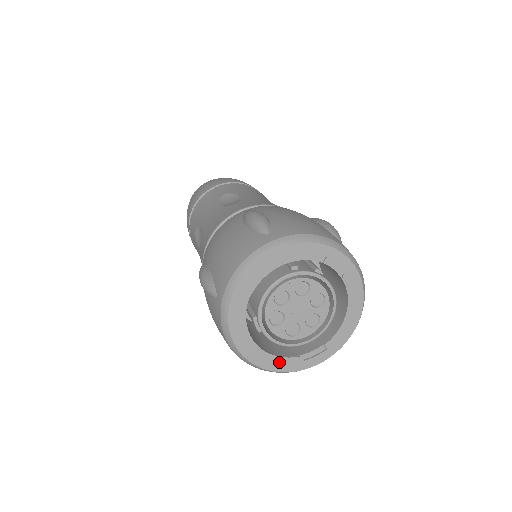
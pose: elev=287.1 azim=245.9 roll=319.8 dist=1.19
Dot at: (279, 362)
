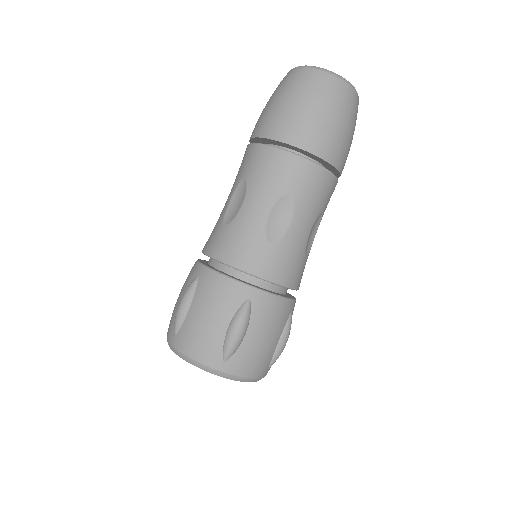
Dot at: occluded
